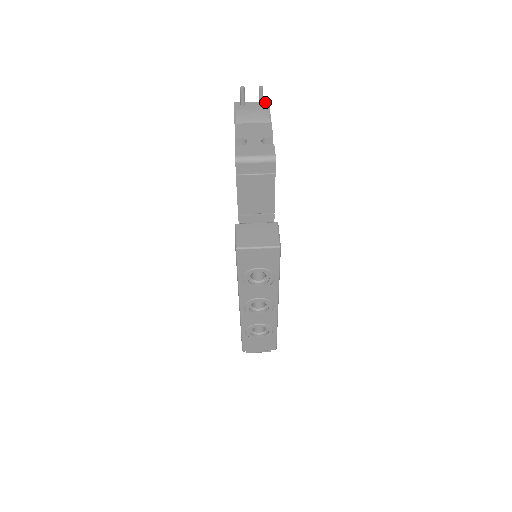
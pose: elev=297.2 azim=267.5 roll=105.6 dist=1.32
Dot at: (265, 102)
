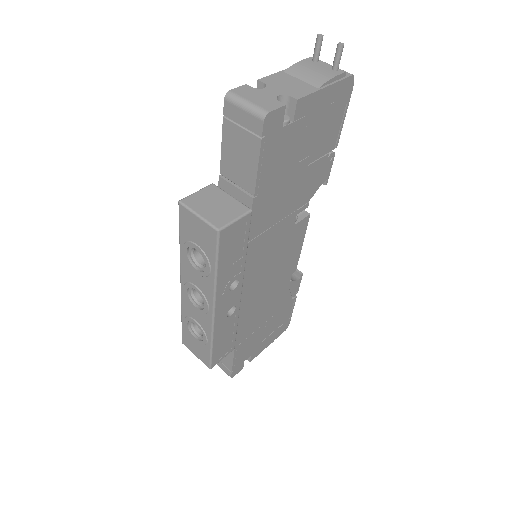
Dot at: occluded
